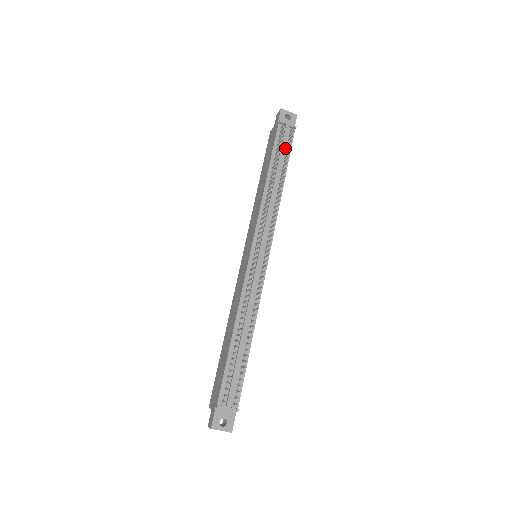
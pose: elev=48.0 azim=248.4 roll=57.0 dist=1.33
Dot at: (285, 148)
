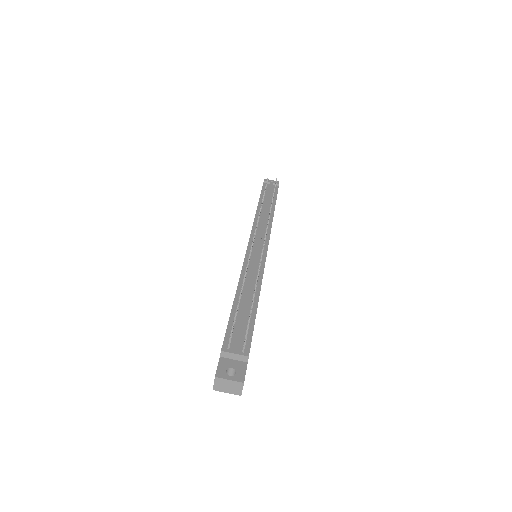
Dot at: (272, 194)
